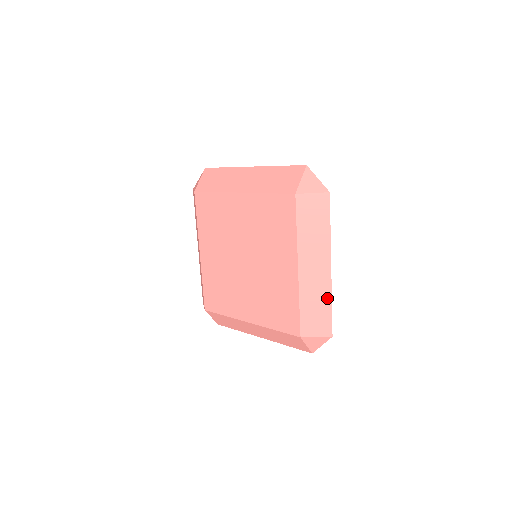
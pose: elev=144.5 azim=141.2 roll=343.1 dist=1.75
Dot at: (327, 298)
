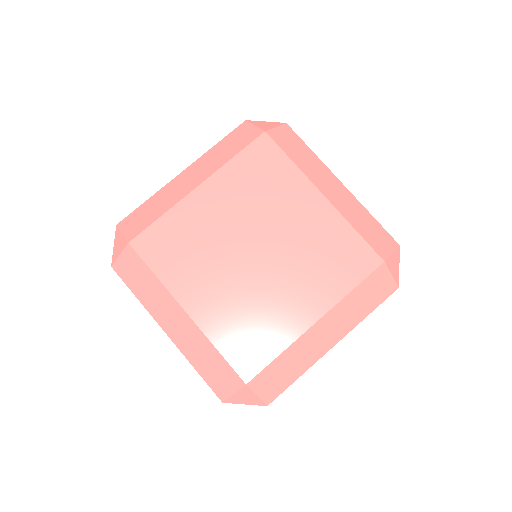
Dot at: (364, 211)
